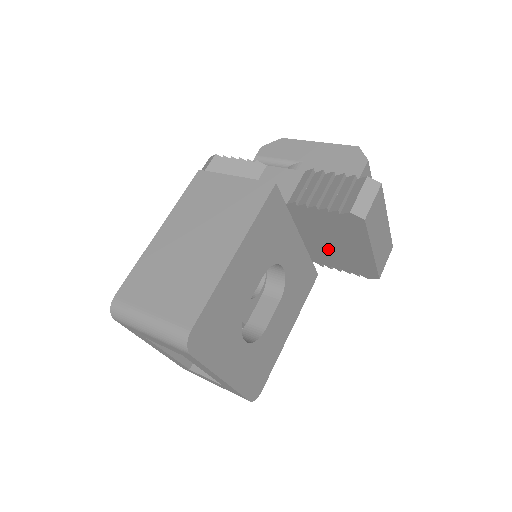
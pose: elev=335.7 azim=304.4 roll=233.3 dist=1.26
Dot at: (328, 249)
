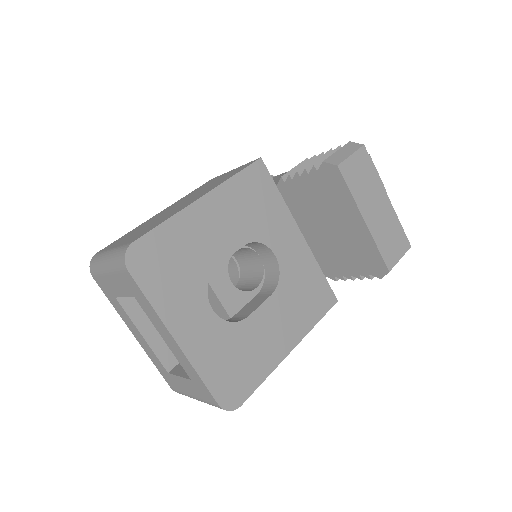
Dot at: (329, 242)
